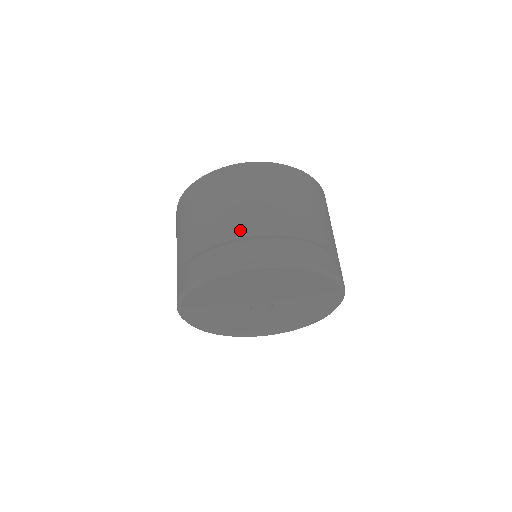
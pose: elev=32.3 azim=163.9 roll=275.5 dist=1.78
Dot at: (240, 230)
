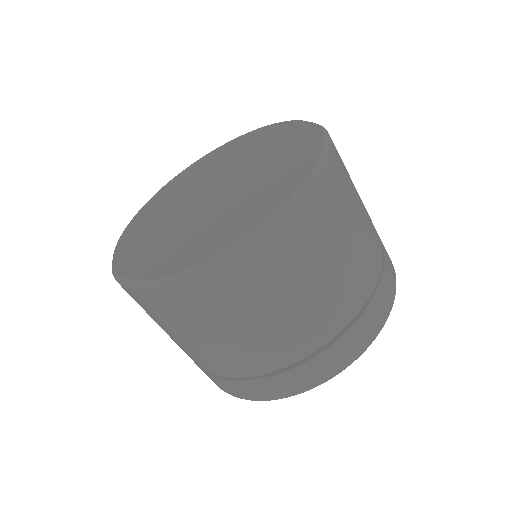
Dot at: (275, 361)
